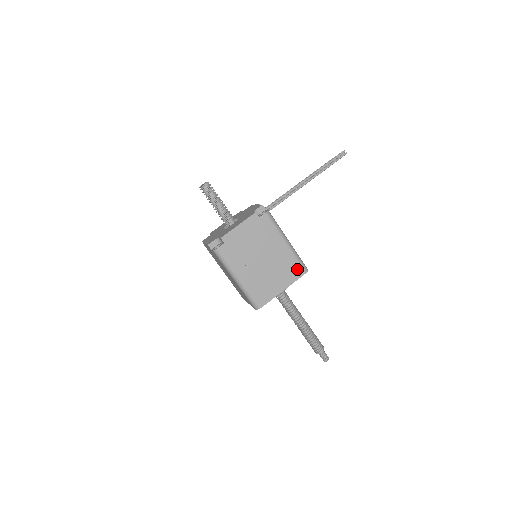
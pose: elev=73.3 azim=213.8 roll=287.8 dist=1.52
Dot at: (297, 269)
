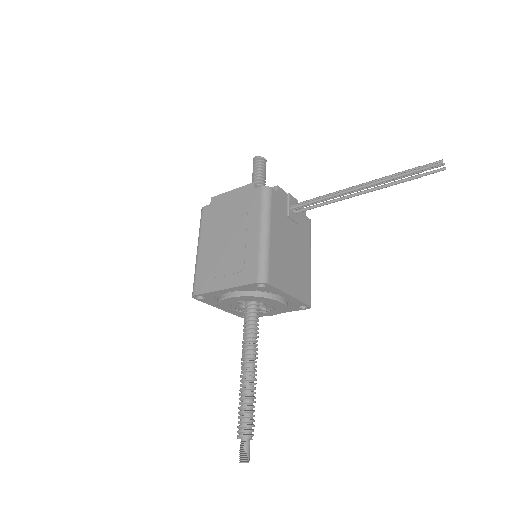
Dot at: (252, 271)
